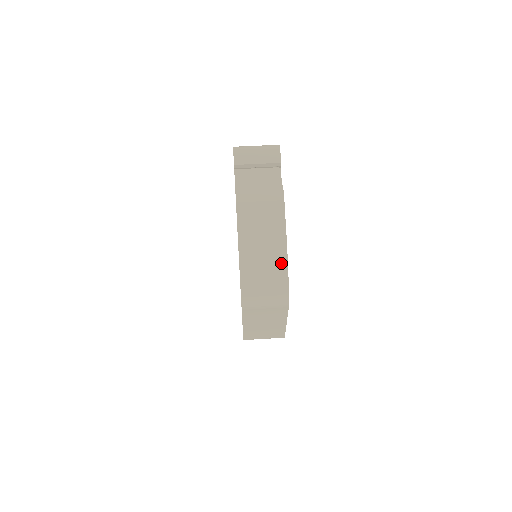
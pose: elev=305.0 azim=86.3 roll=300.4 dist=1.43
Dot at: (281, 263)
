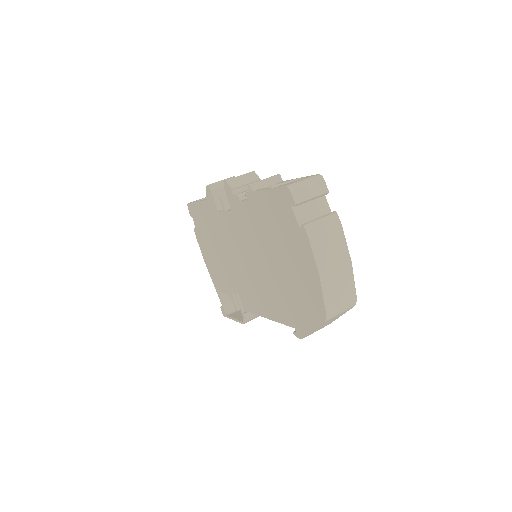
Dot at: (349, 277)
